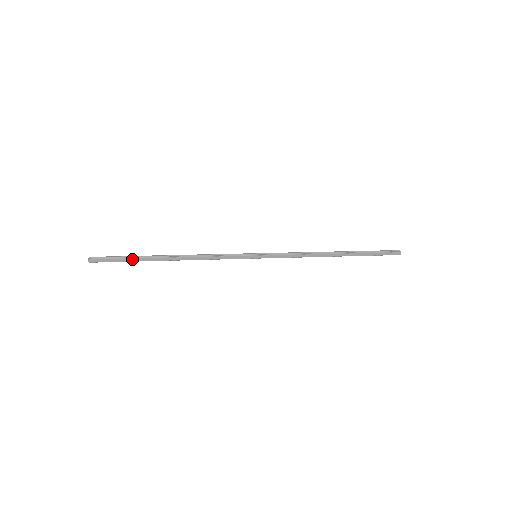
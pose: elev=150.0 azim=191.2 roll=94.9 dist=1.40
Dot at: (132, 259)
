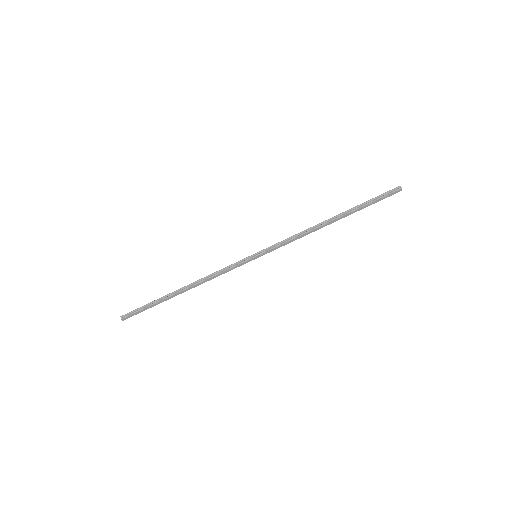
Dot at: (153, 305)
